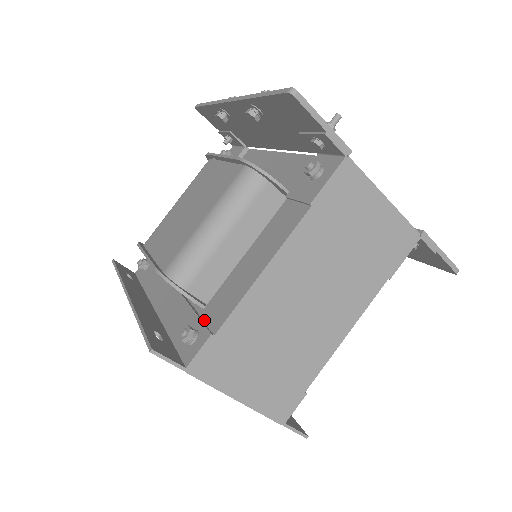
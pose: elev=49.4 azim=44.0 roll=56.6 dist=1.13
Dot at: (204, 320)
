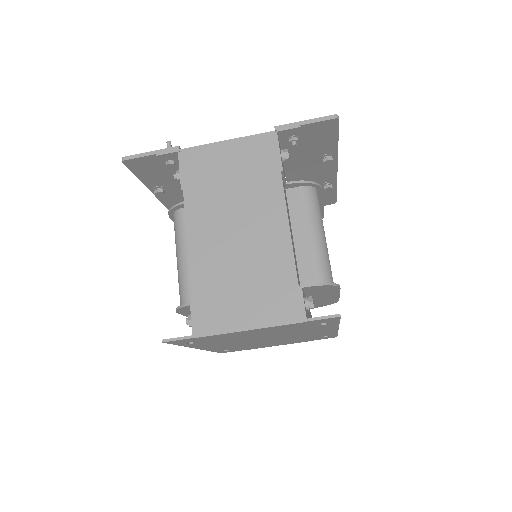
Dot at: occluded
